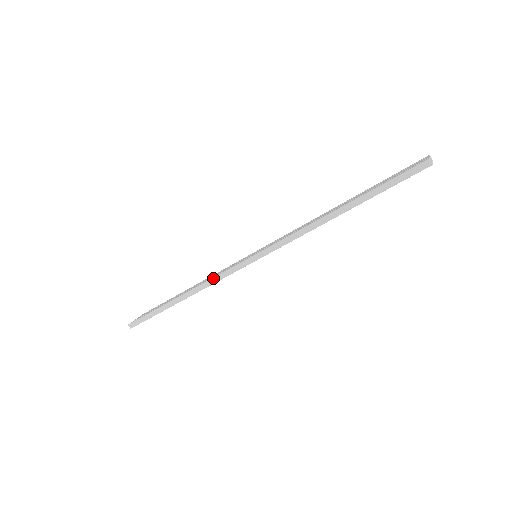
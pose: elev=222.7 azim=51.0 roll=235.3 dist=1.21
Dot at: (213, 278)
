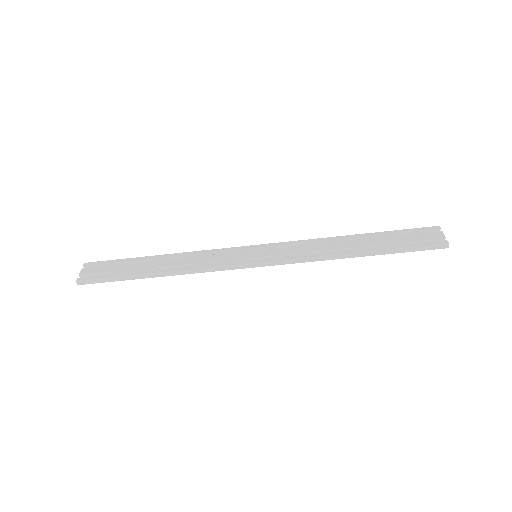
Dot at: (207, 268)
